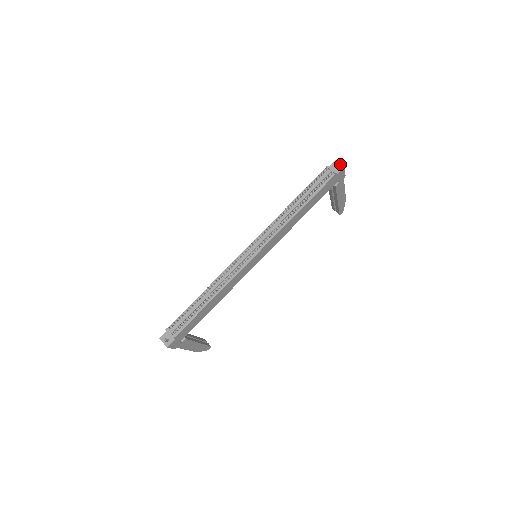
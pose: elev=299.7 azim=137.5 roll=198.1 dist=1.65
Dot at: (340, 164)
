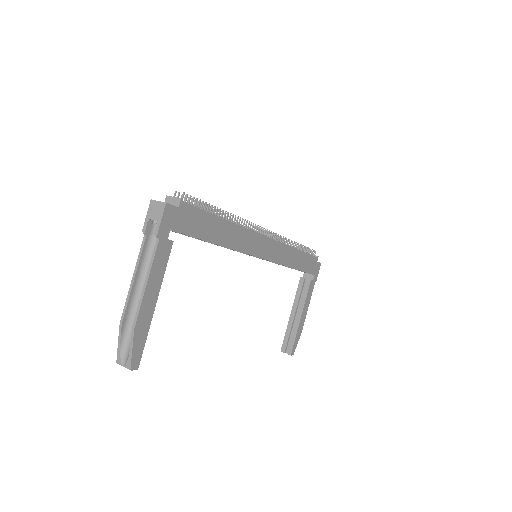
Dot at: occluded
